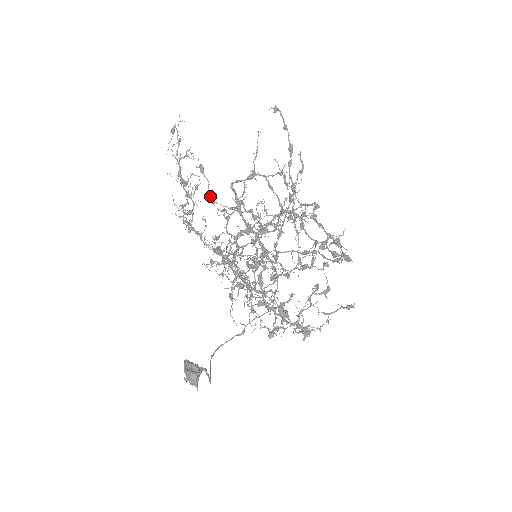
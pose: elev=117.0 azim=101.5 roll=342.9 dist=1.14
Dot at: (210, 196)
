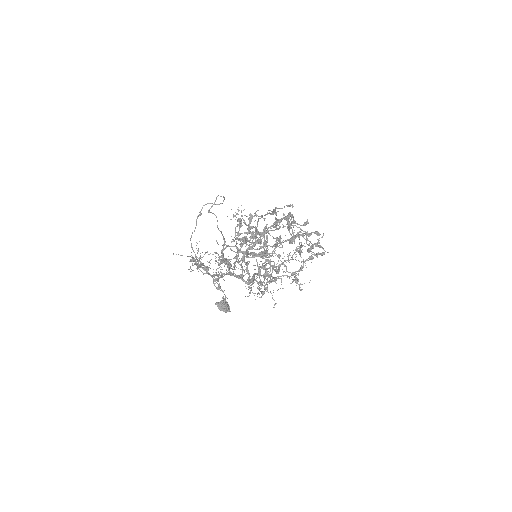
Dot at: (230, 267)
